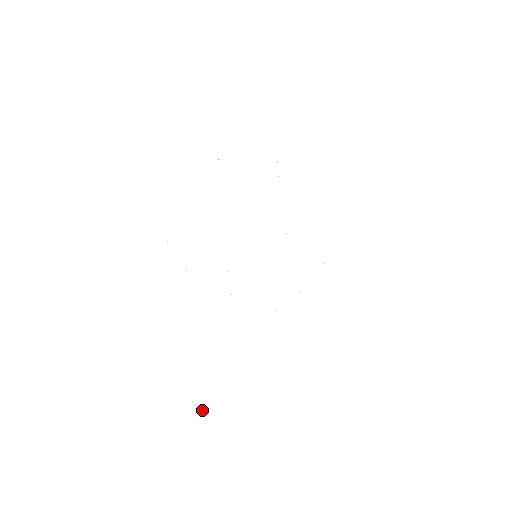
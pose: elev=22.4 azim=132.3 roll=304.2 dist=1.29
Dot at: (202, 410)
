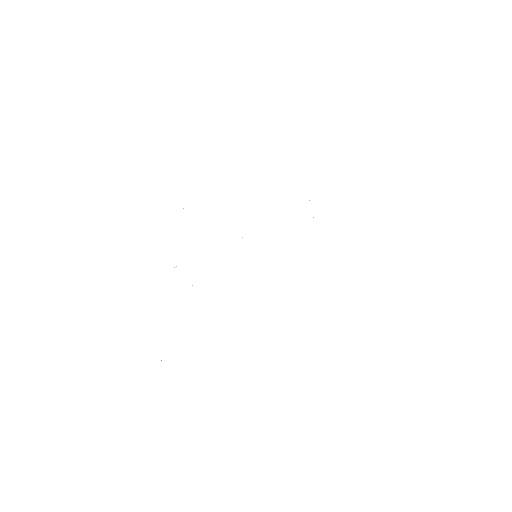
Dot at: occluded
